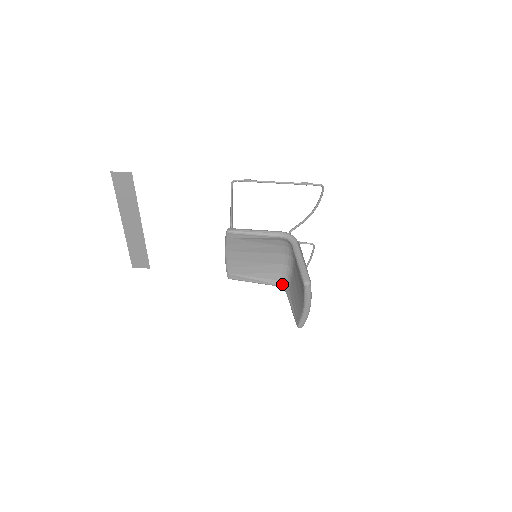
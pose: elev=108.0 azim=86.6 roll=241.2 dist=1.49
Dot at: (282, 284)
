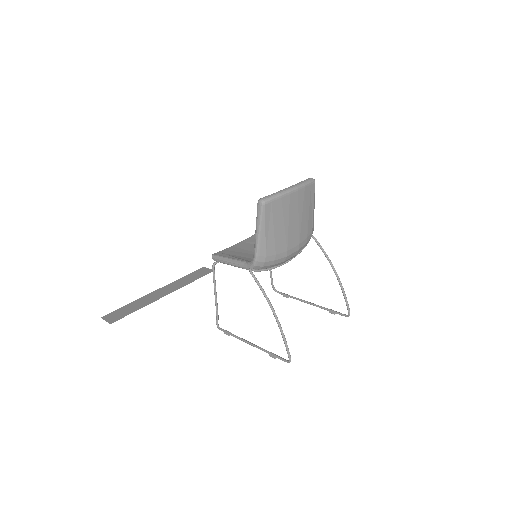
Dot at: occluded
